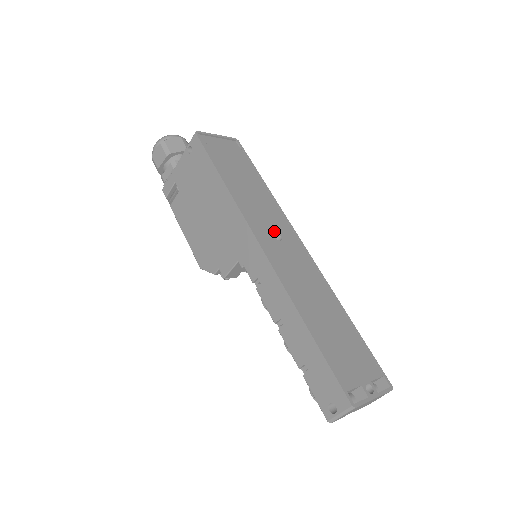
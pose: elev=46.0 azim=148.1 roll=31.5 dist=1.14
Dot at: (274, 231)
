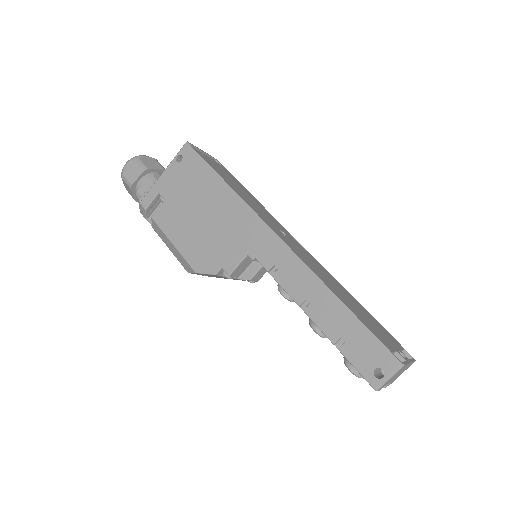
Dot at: (277, 227)
